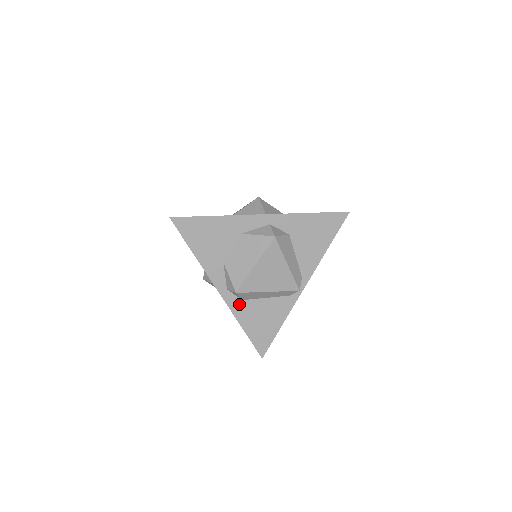
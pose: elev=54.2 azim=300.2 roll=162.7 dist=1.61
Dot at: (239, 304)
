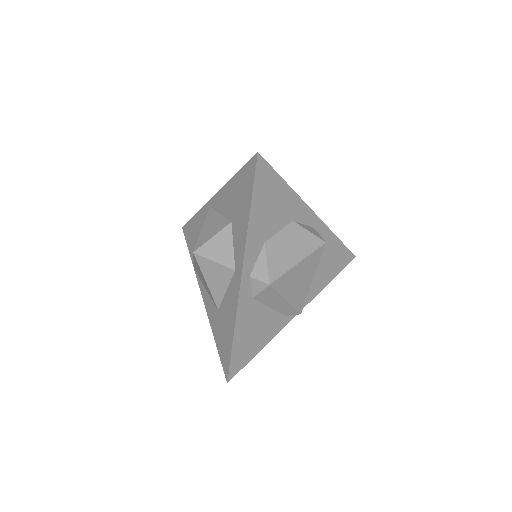
Dot at: (248, 301)
